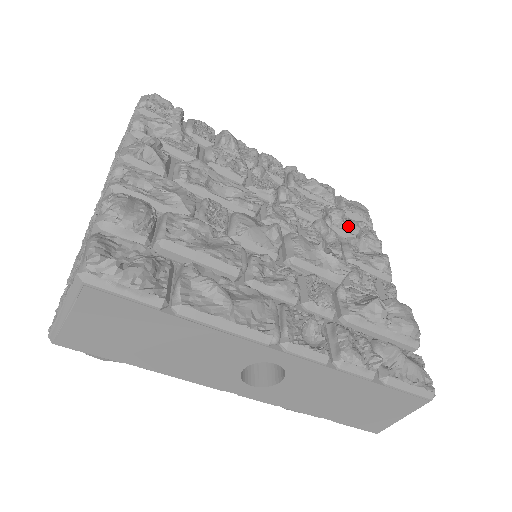
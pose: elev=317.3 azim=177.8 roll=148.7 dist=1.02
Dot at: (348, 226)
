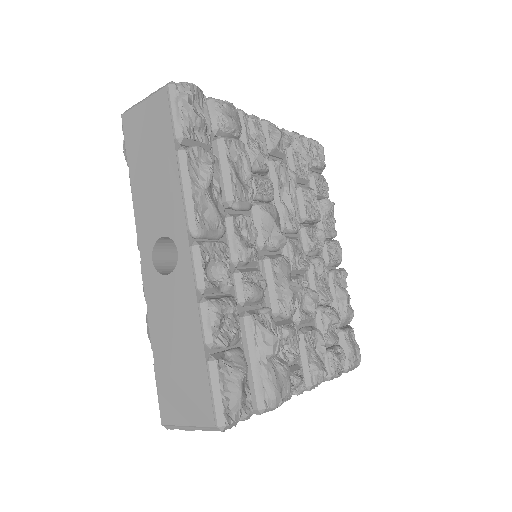
Dot at: (330, 332)
